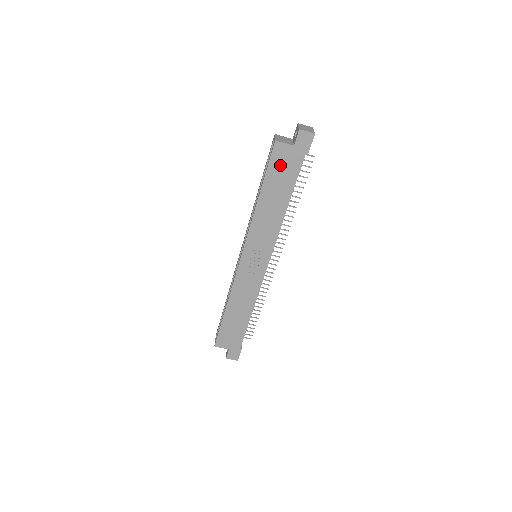
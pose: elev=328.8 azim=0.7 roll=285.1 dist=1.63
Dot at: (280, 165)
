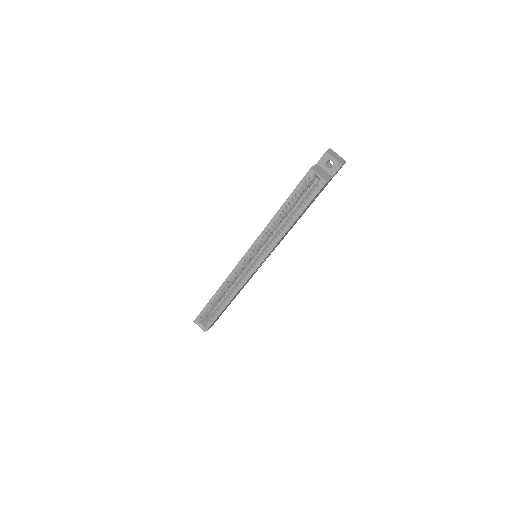
Dot at: (317, 195)
